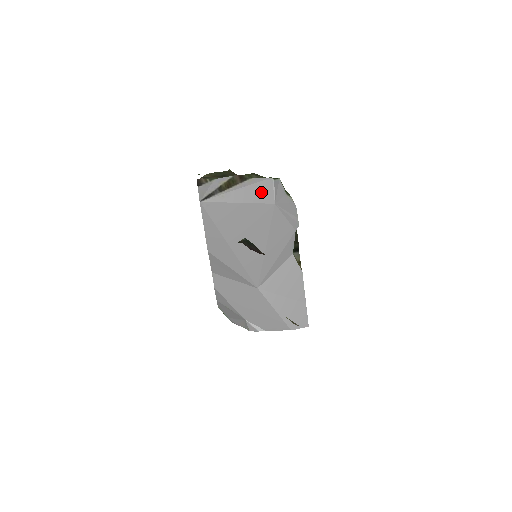
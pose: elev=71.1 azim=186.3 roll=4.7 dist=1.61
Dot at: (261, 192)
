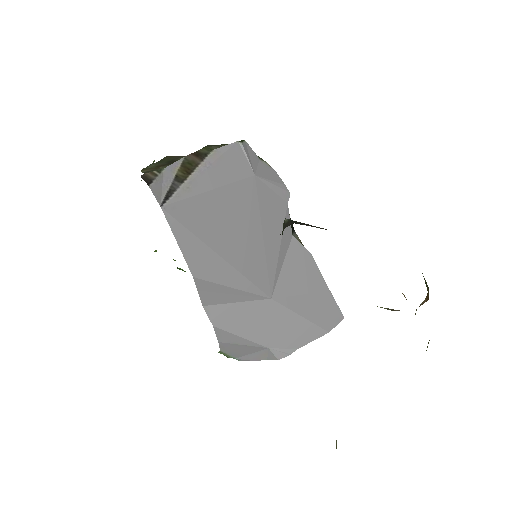
Dot at: (233, 165)
